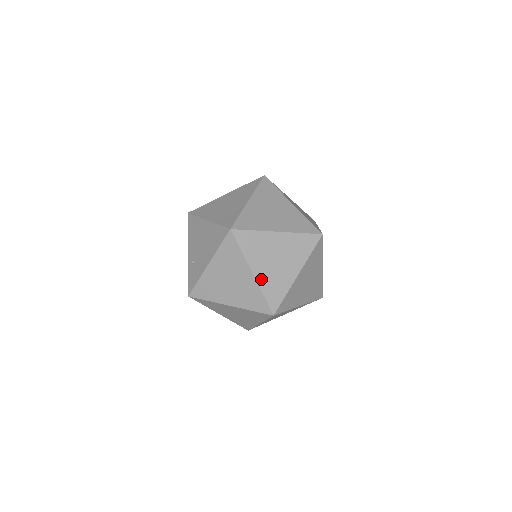
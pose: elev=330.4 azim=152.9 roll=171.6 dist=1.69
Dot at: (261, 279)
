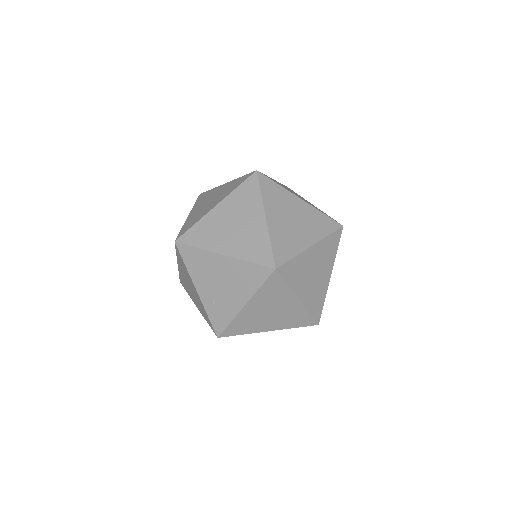
Dot at: (306, 300)
